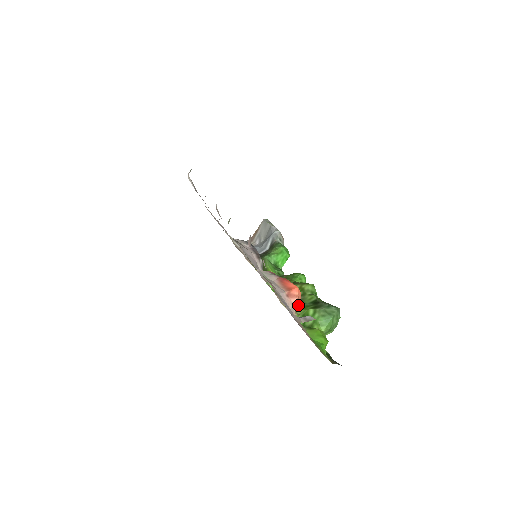
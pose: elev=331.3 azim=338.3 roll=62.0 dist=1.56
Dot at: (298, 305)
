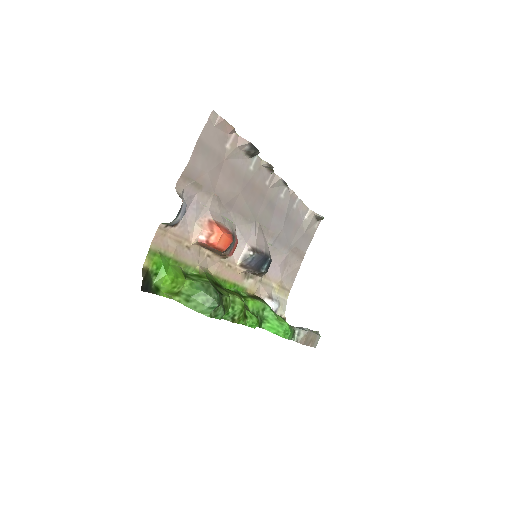
Dot at: (204, 241)
